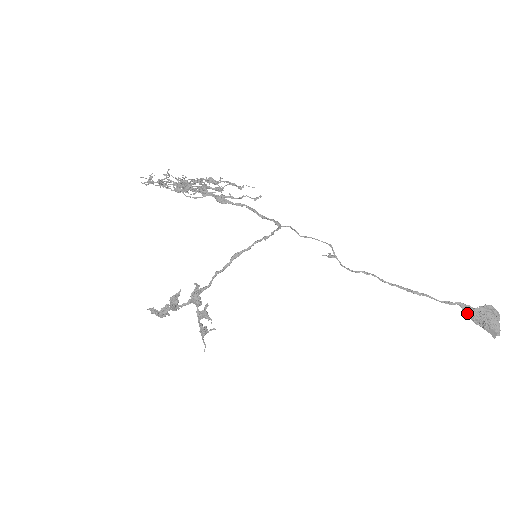
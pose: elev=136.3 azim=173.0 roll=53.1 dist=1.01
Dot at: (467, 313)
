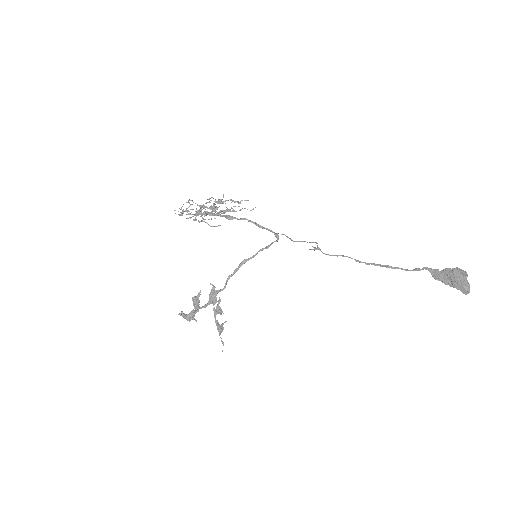
Dot at: (435, 276)
